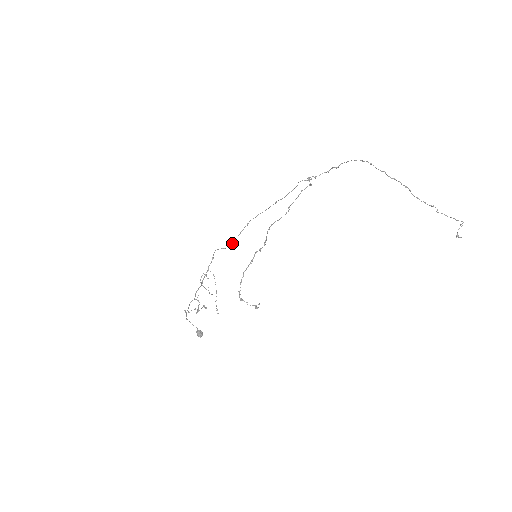
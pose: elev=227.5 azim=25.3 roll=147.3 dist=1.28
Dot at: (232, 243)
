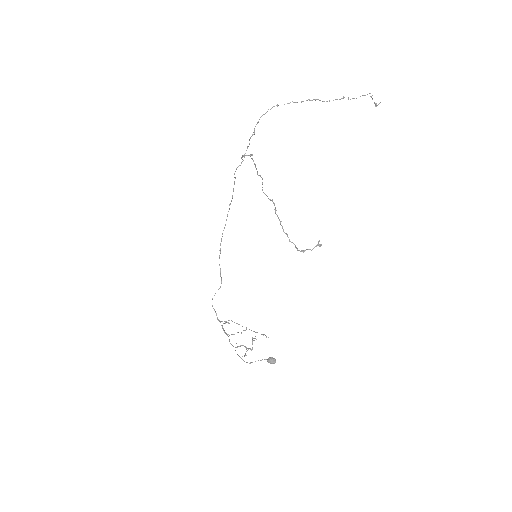
Dot at: occluded
